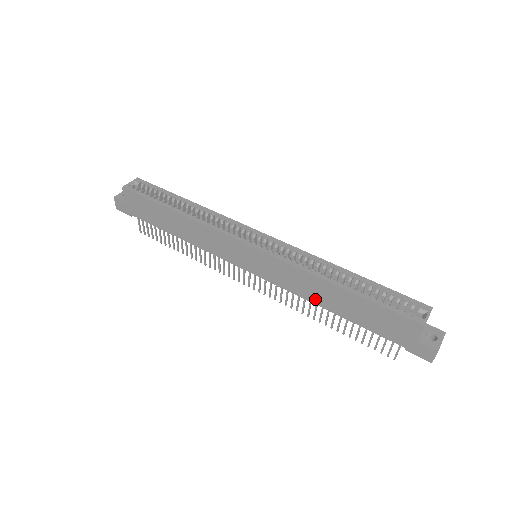
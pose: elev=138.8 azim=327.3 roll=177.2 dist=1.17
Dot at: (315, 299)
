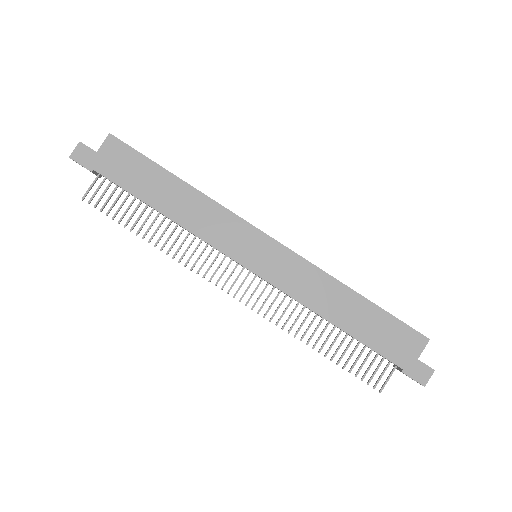
Dot at: (321, 308)
